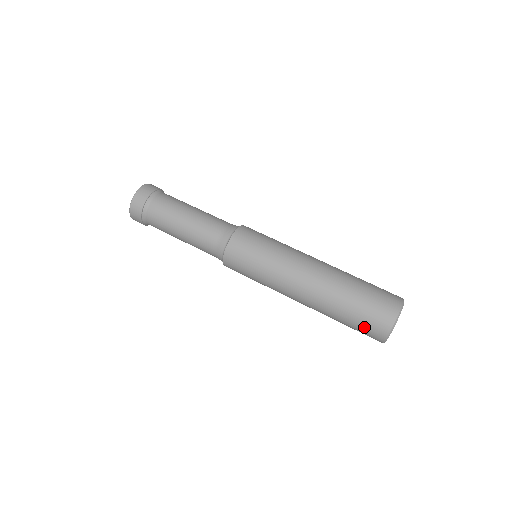
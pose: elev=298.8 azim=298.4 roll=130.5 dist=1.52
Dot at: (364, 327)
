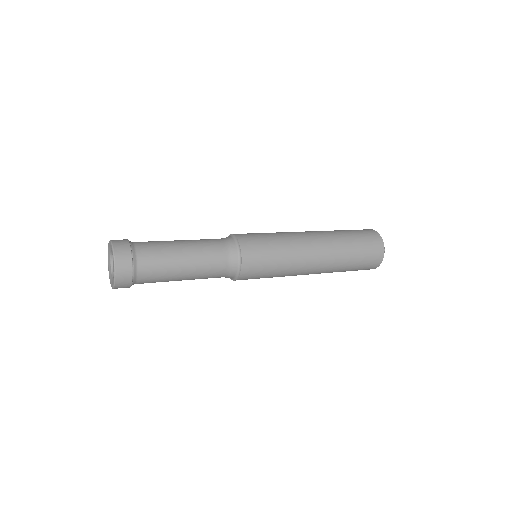
Dot at: (367, 240)
